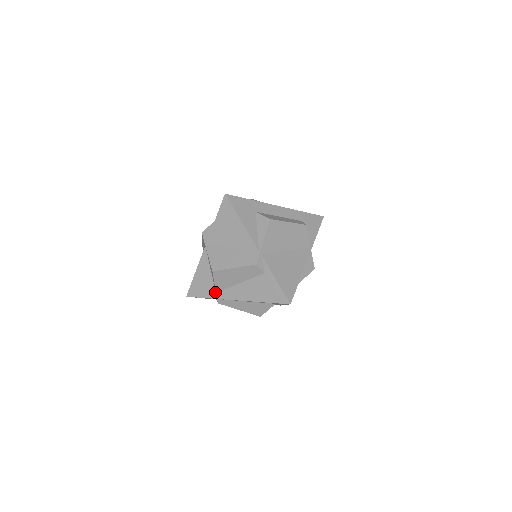
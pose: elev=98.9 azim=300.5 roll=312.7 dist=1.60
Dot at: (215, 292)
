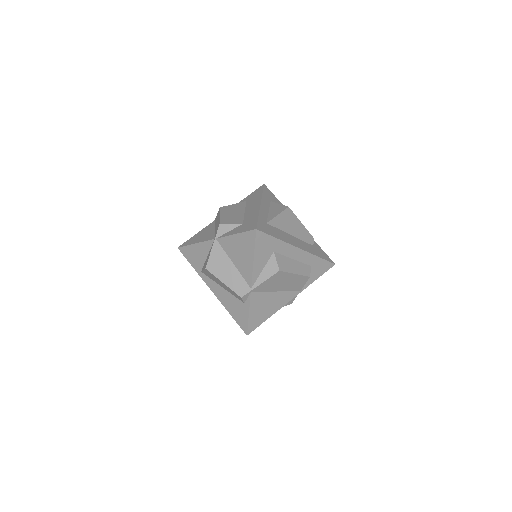
Dot at: (201, 270)
